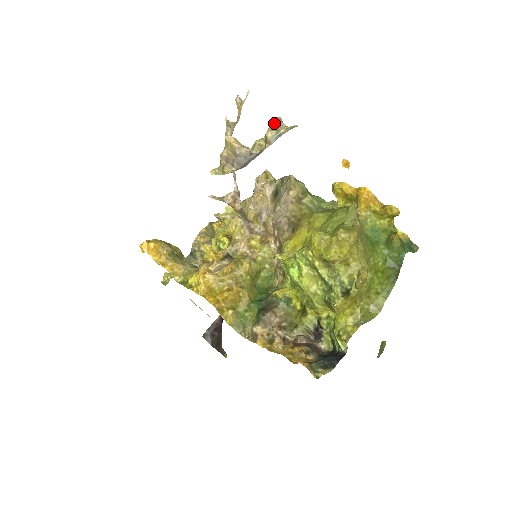
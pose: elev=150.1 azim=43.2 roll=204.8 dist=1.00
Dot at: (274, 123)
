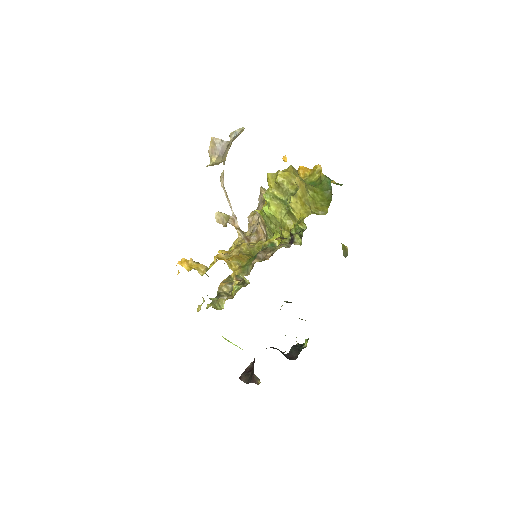
Dot at: occluded
